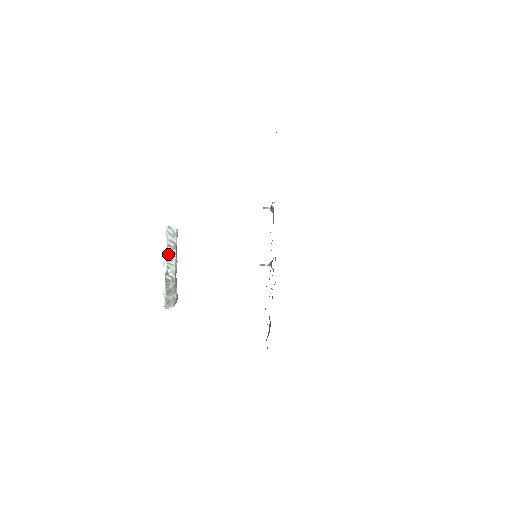
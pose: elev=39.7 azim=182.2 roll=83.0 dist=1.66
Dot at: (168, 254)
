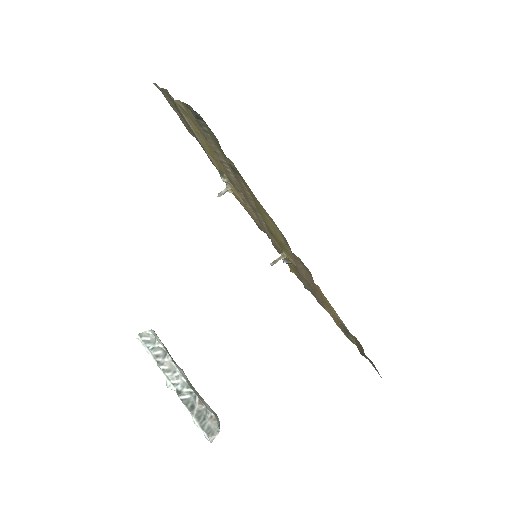
Dot at: (163, 368)
